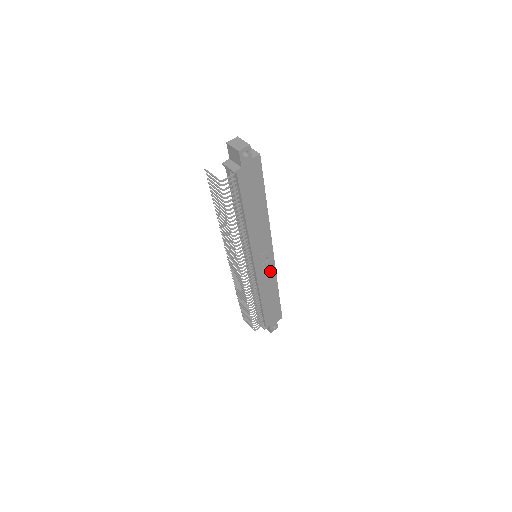
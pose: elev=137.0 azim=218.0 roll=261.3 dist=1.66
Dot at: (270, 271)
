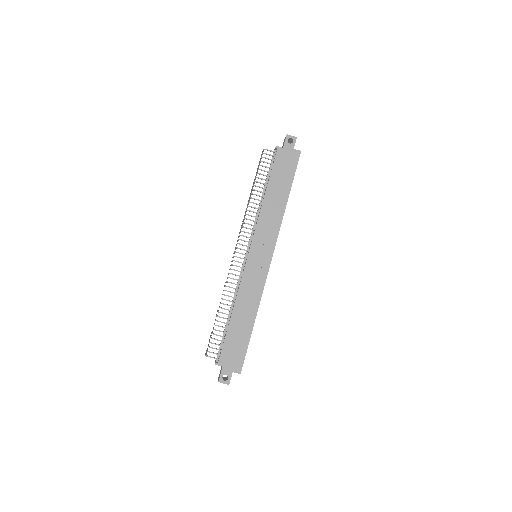
Dot at: (259, 281)
